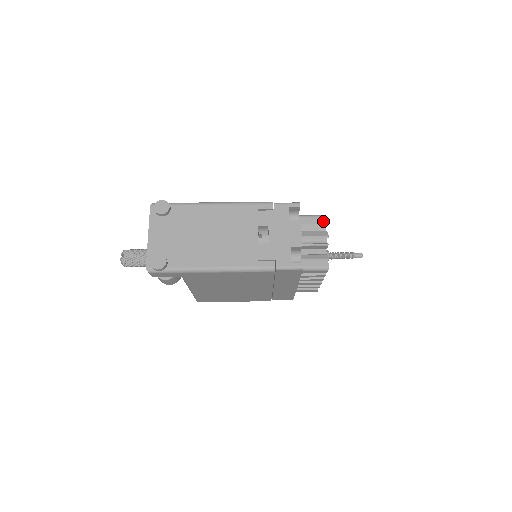
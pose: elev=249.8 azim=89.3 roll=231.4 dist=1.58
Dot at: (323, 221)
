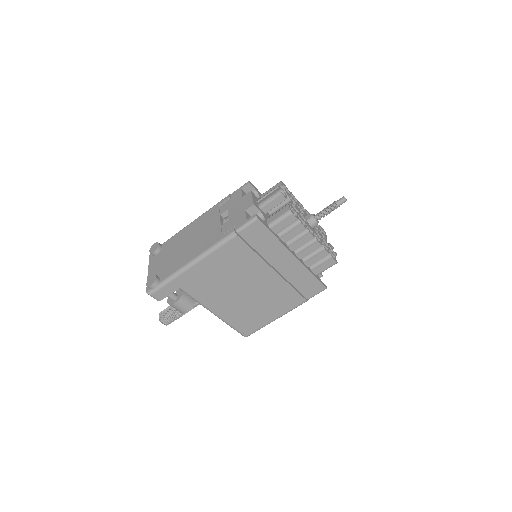
Dot at: (279, 185)
